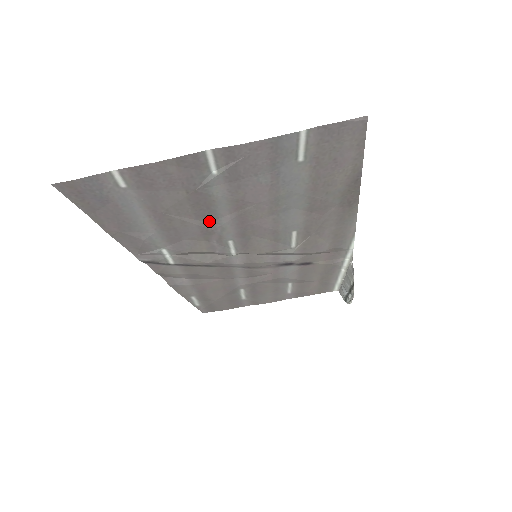
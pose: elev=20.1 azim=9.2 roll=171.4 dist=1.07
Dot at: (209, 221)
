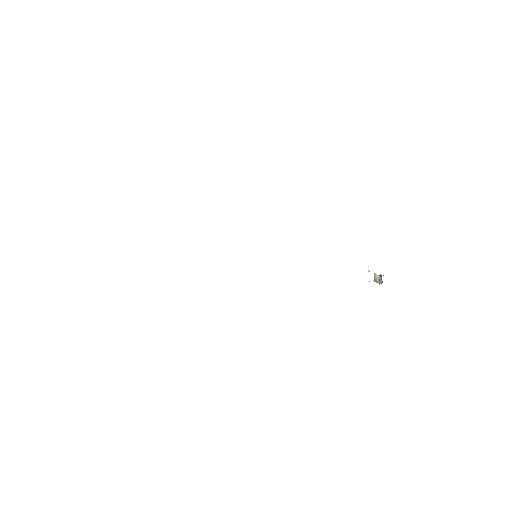
Dot at: occluded
